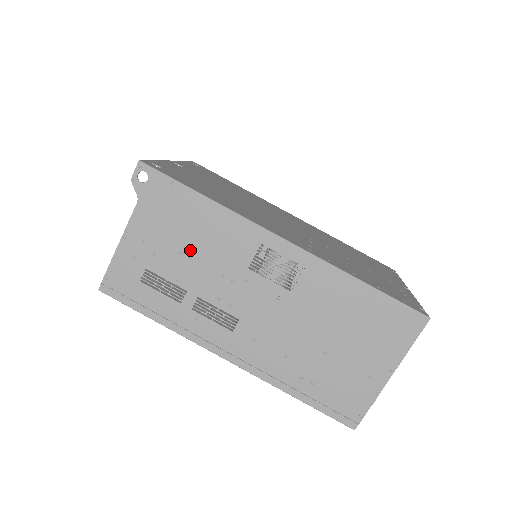
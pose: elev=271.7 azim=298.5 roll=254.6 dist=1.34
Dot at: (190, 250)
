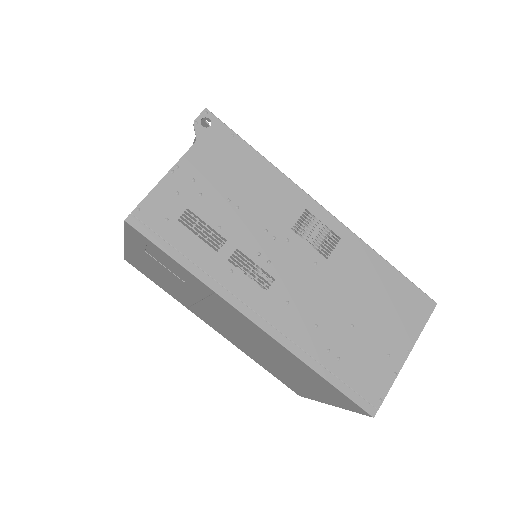
Dot at: (238, 200)
